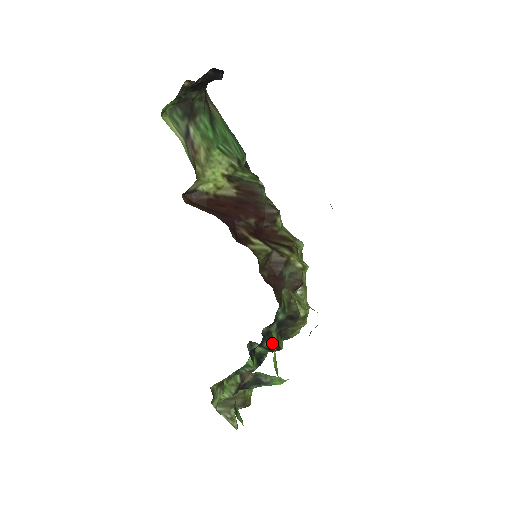
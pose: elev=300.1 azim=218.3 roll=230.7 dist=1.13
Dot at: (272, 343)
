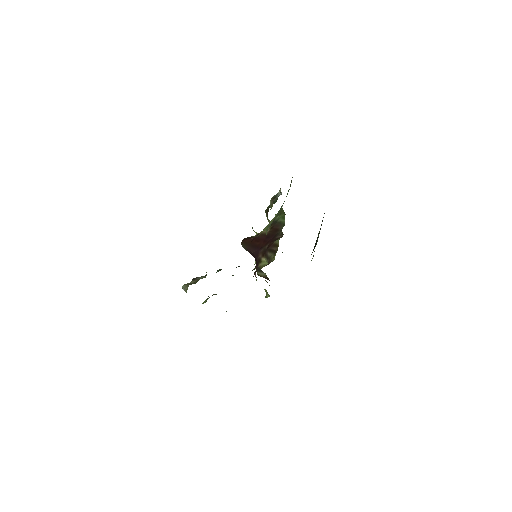
Dot at: occluded
